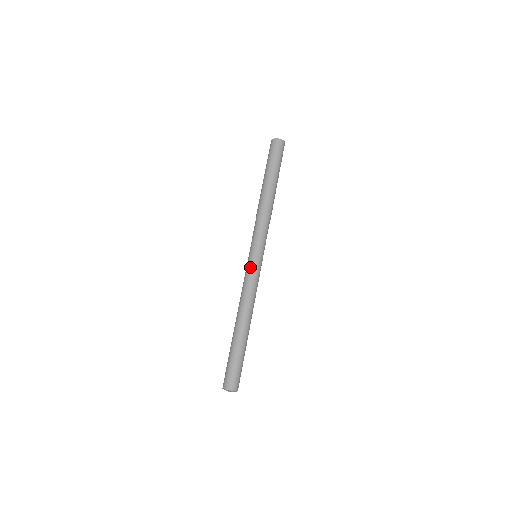
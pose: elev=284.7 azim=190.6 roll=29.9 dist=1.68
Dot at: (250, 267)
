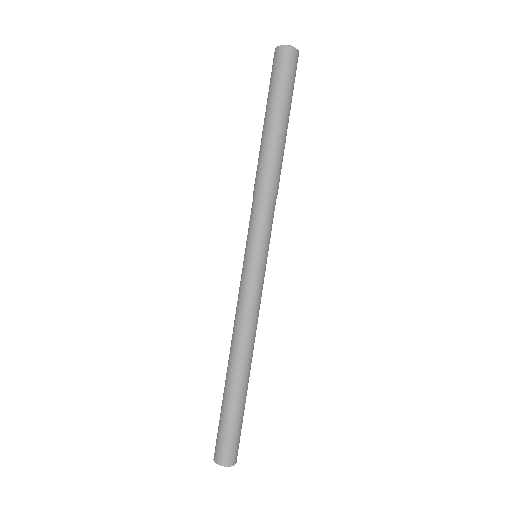
Dot at: (252, 279)
